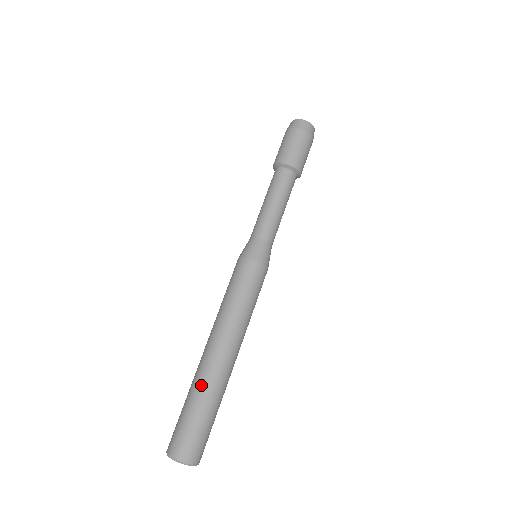
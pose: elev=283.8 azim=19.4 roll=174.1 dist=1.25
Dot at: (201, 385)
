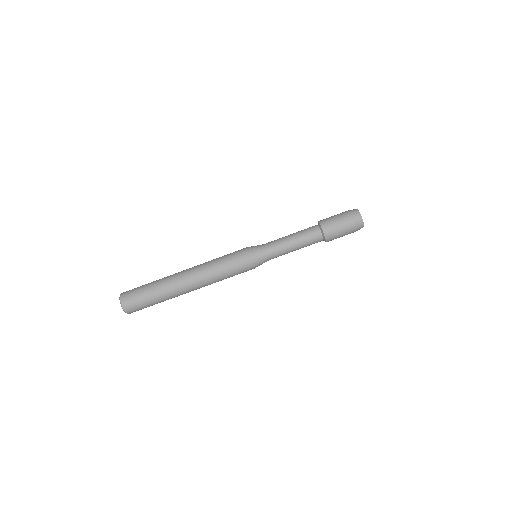
Dot at: (163, 280)
